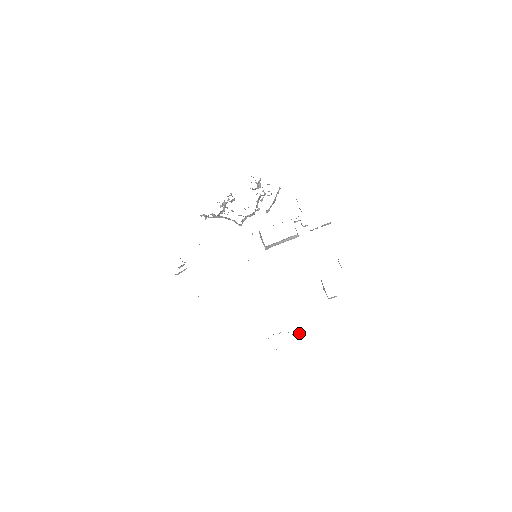
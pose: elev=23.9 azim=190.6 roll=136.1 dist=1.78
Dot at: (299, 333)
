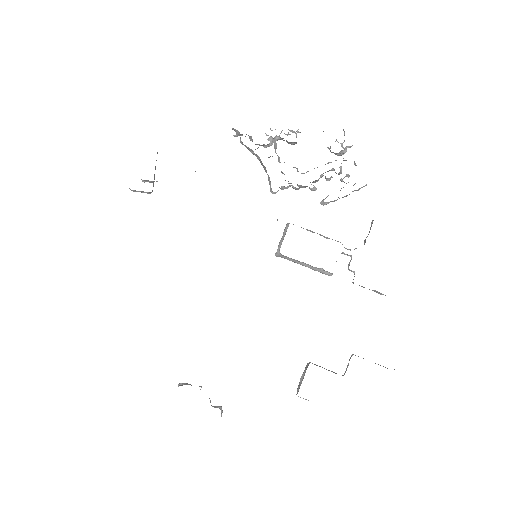
Dot at: (222, 411)
